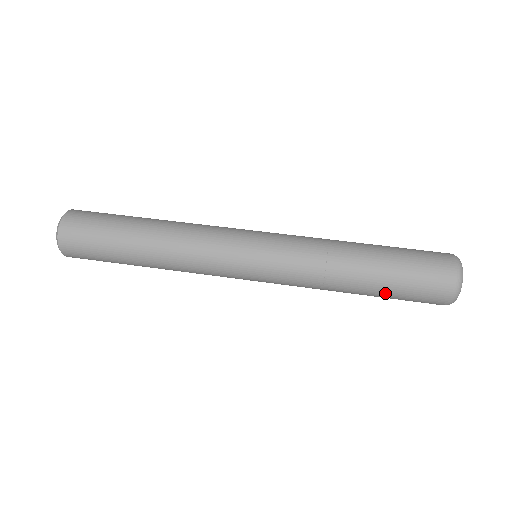
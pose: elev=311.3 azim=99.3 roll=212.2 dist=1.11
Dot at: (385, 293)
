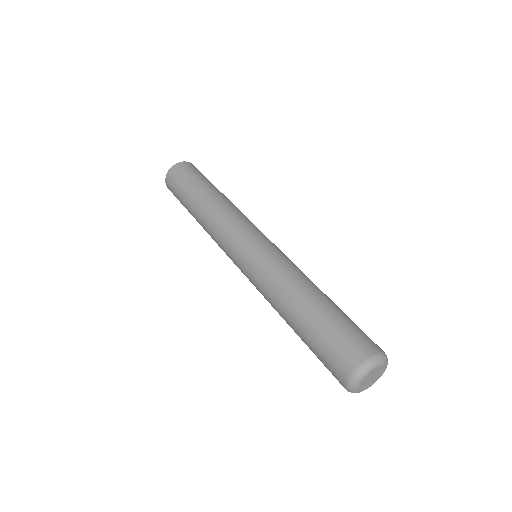
Dot at: (312, 327)
